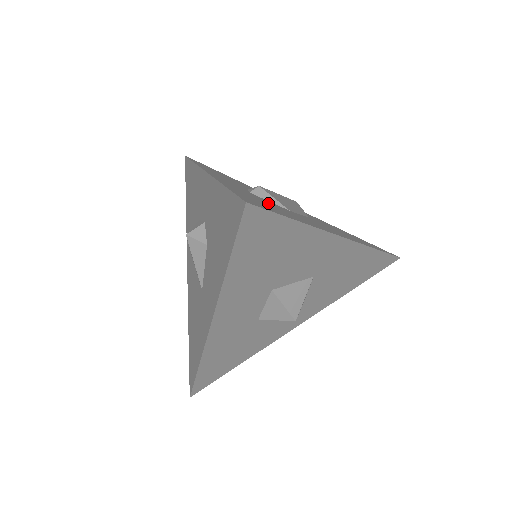
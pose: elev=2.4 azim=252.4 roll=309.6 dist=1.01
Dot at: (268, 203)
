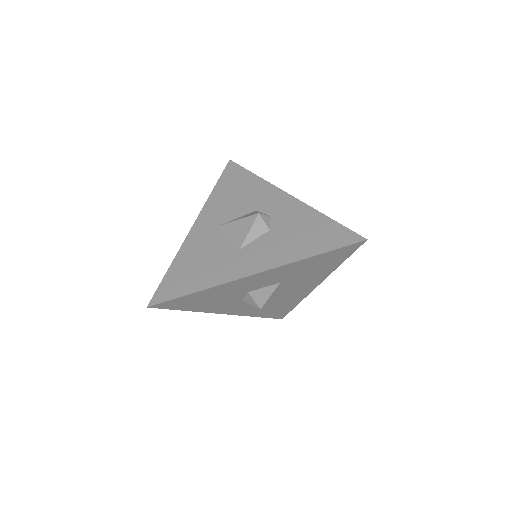
Dot at: occluded
